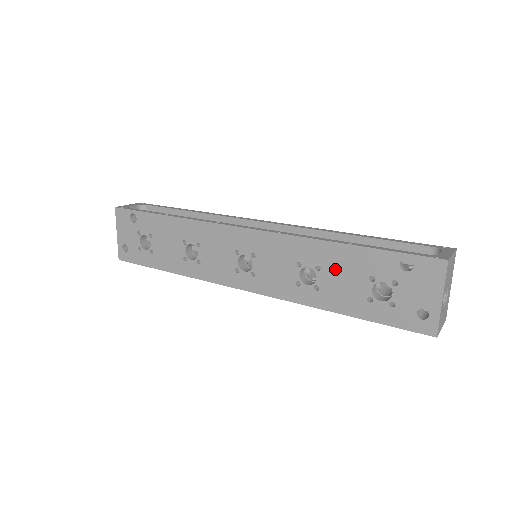
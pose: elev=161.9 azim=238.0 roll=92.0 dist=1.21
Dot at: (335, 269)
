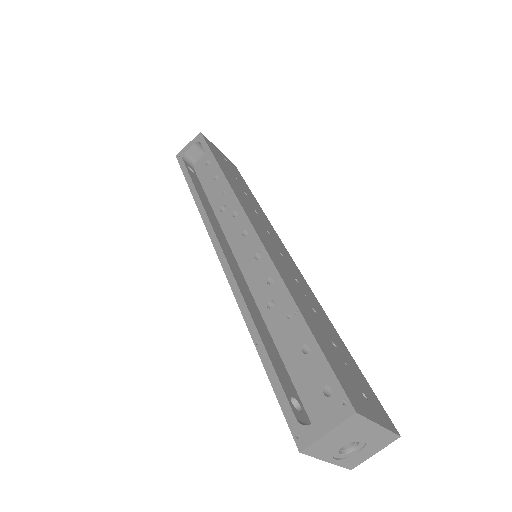
Dot at: occluded
